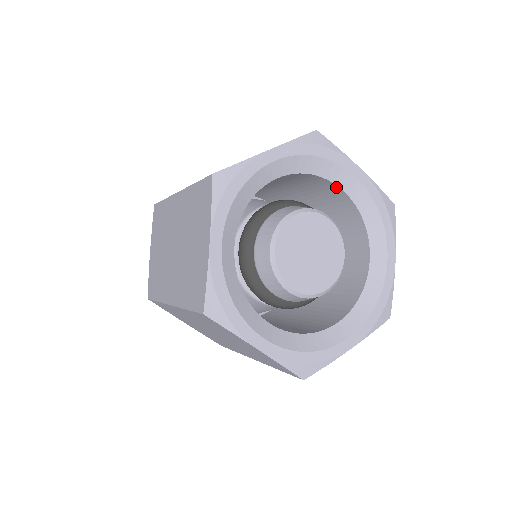
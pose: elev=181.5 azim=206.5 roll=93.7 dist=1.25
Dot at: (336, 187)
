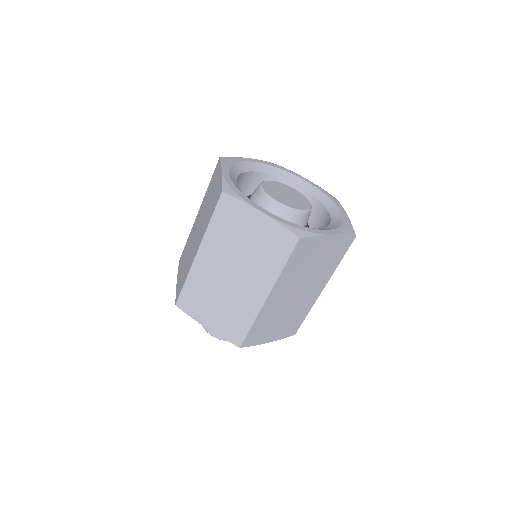
Dot at: (295, 187)
